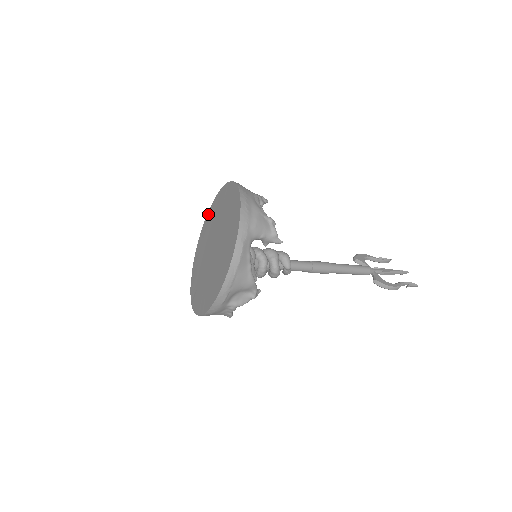
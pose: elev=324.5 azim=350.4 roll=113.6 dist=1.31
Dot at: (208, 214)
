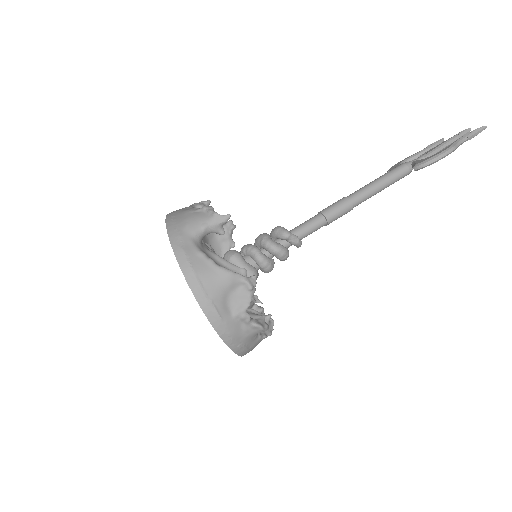
Dot at: occluded
